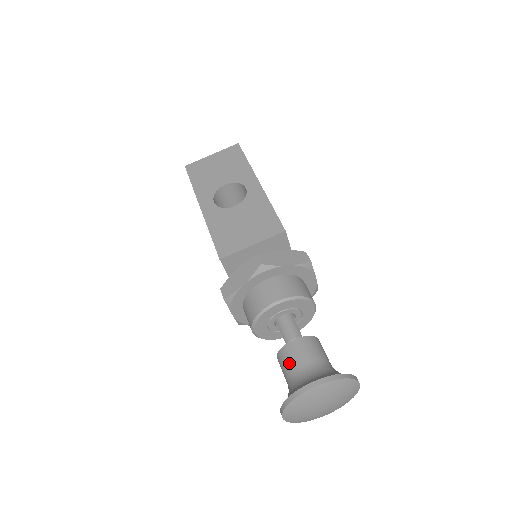
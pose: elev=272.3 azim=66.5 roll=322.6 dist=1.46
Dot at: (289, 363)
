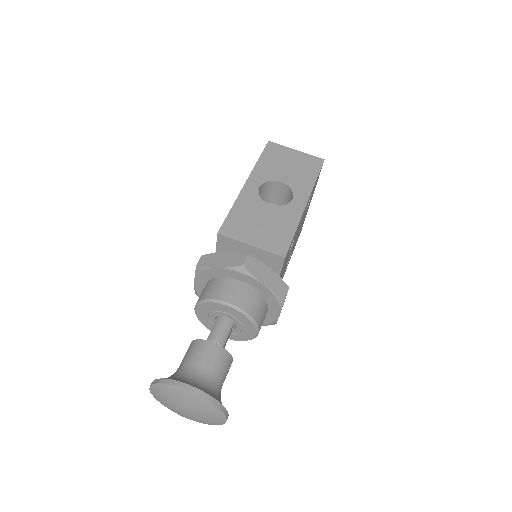
Dot at: (192, 355)
